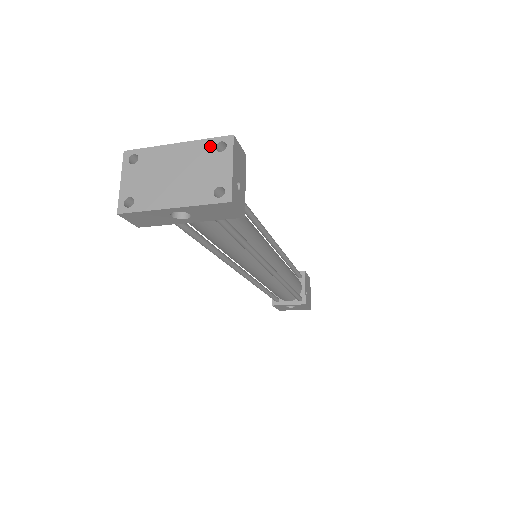
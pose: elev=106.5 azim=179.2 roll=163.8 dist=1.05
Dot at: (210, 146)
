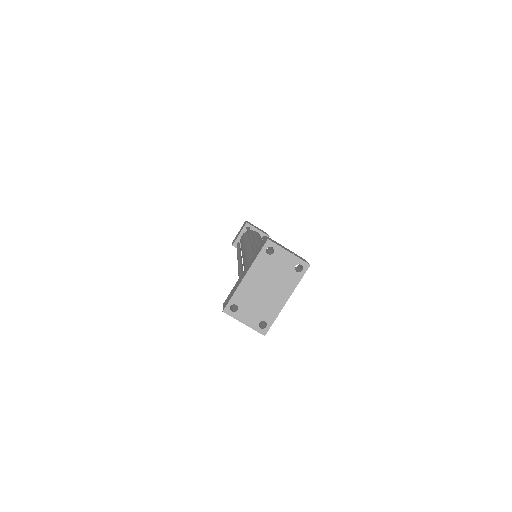
Dot at: (264, 257)
